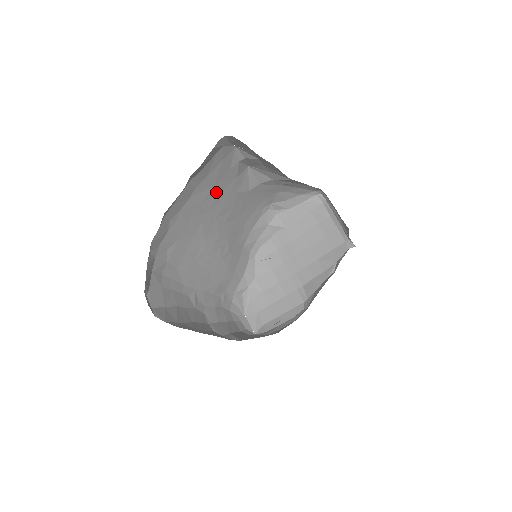
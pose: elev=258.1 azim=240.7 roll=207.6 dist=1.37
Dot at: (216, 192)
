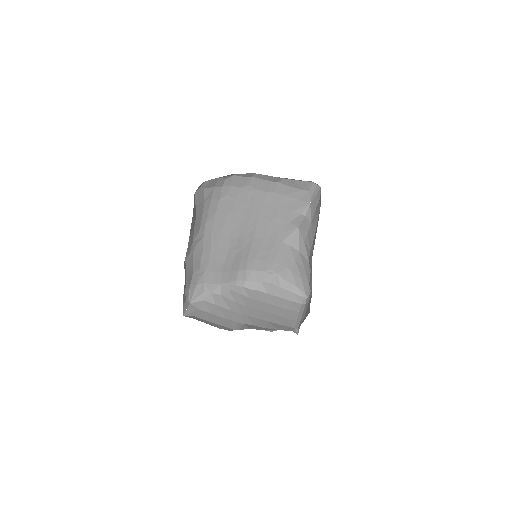
Dot at: (275, 212)
